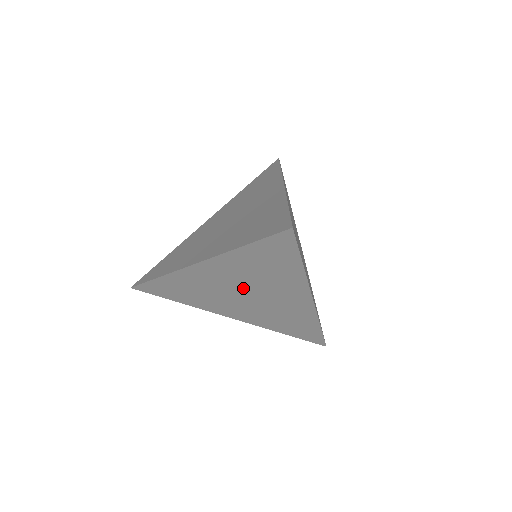
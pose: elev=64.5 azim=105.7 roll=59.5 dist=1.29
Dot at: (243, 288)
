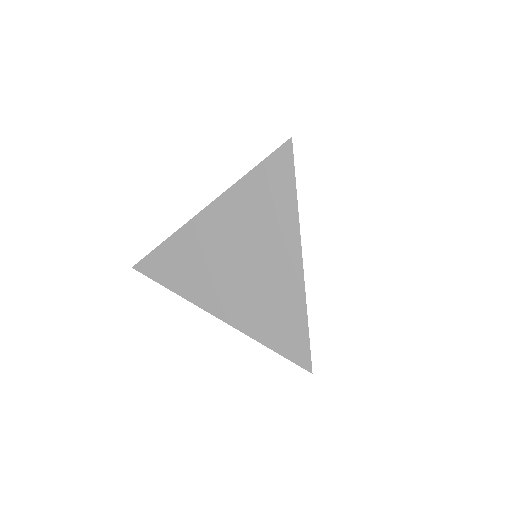
Dot at: (238, 247)
